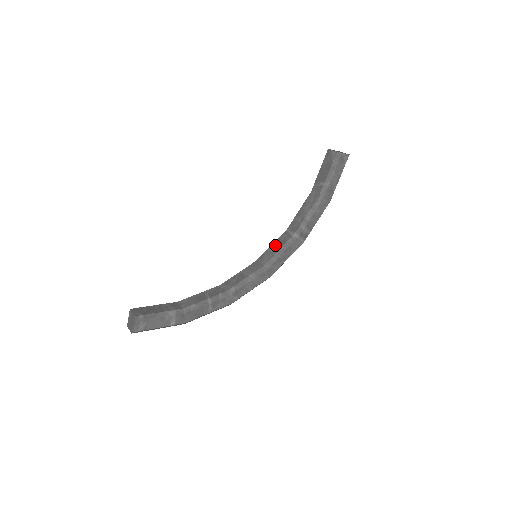
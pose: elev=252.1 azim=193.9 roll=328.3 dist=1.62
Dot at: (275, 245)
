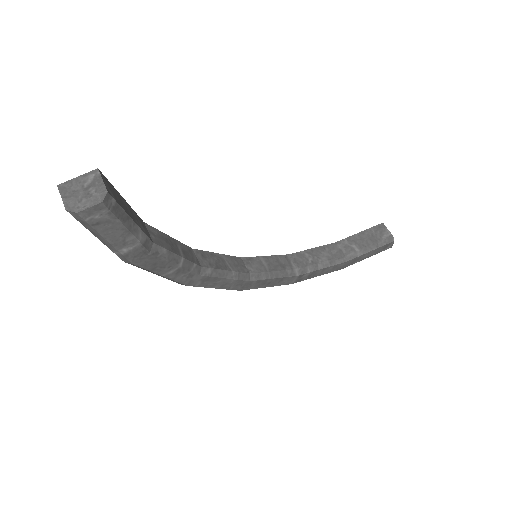
Dot at: (271, 260)
